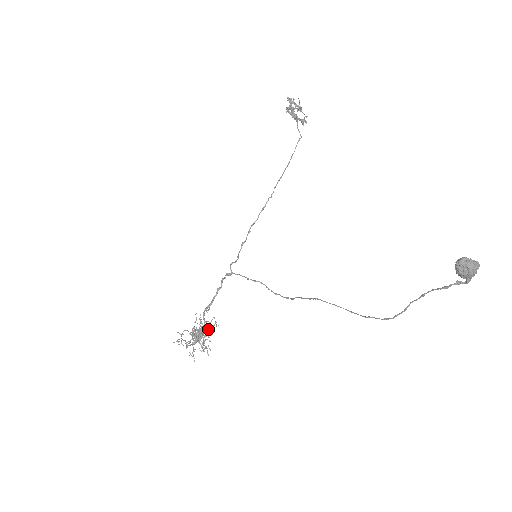
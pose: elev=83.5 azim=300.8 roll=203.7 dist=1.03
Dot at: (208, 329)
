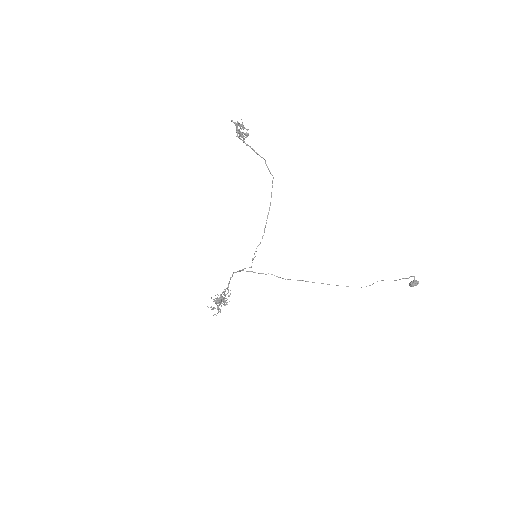
Dot at: occluded
